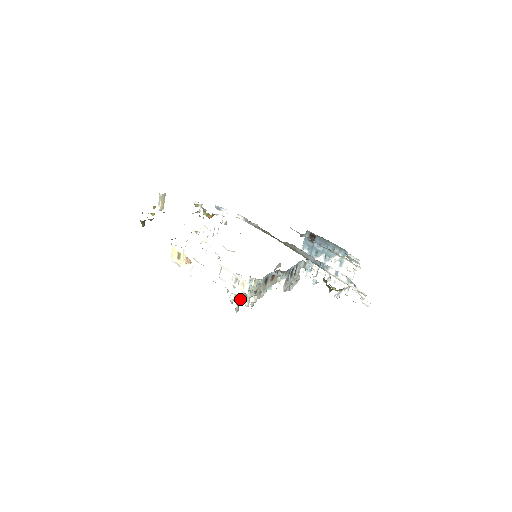
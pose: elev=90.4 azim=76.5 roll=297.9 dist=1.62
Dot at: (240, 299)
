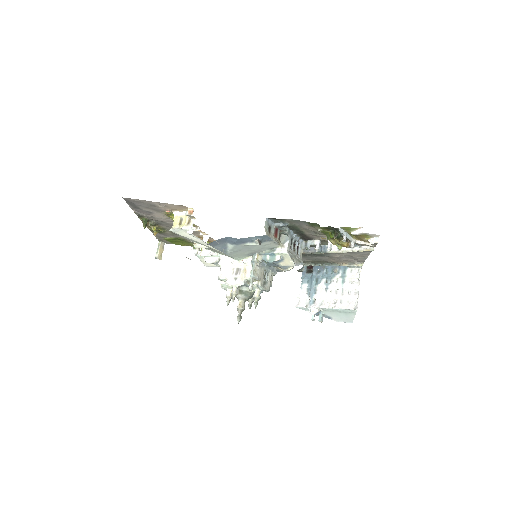
Dot at: (242, 303)
